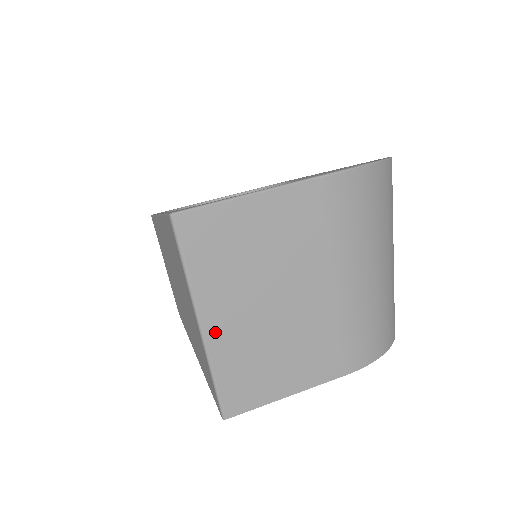
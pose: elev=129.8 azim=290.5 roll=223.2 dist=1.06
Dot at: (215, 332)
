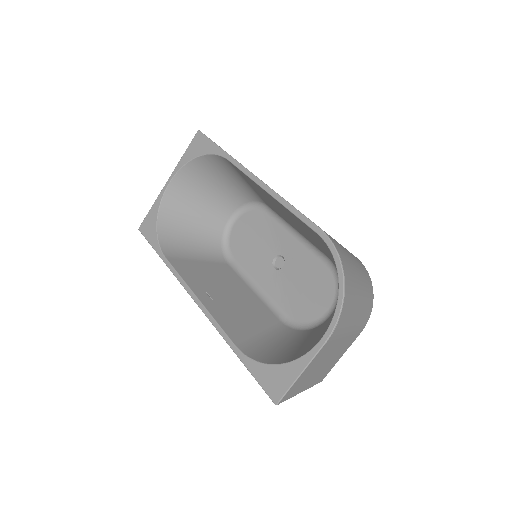
Dot at: (307, 387)
